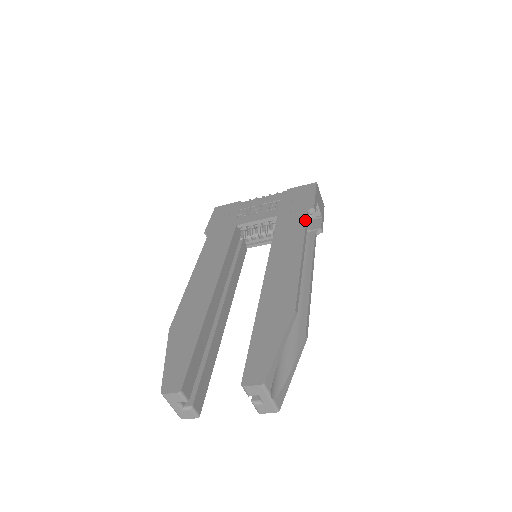
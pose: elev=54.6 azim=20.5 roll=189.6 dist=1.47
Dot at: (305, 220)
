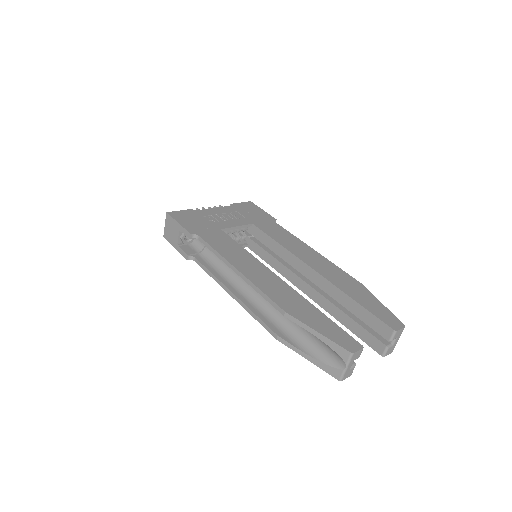
Dot at: (283, 228)
